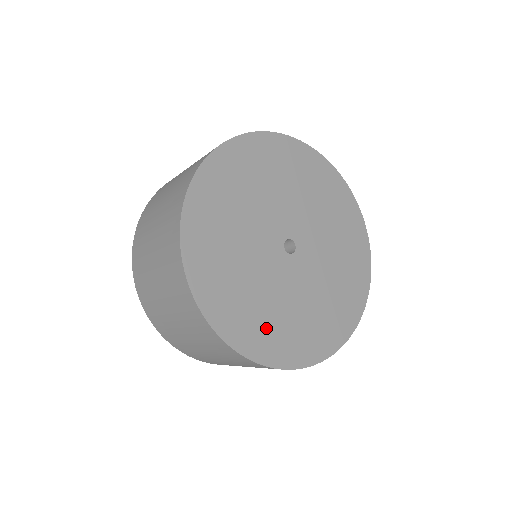
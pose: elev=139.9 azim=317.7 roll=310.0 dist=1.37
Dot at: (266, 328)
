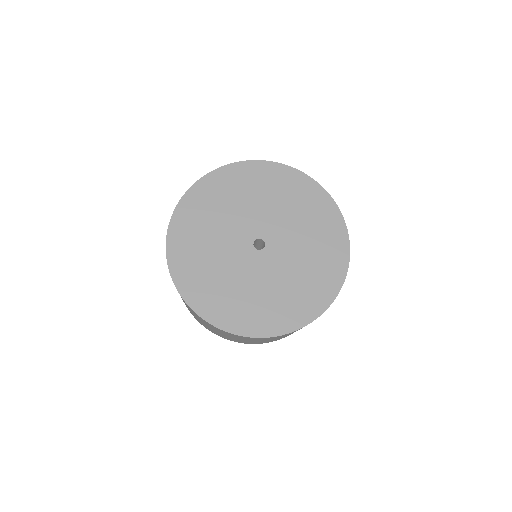
Dot at: (204, 282)
